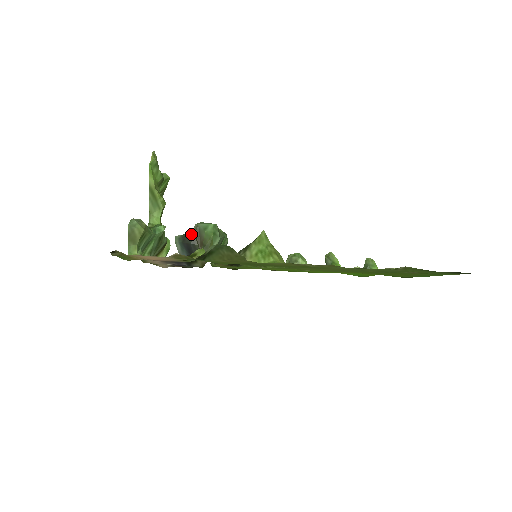
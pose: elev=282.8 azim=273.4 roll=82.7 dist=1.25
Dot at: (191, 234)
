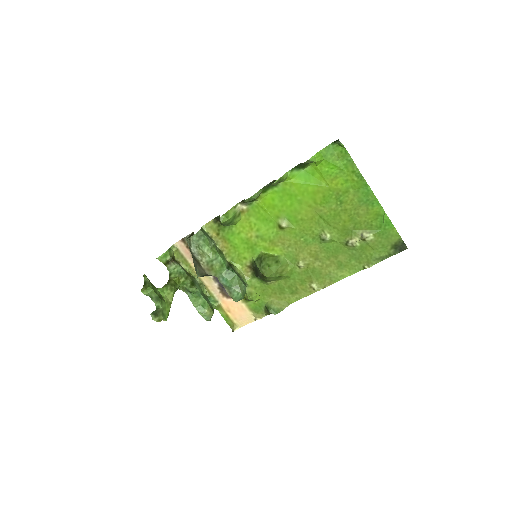
Dot at: (207, 275)
